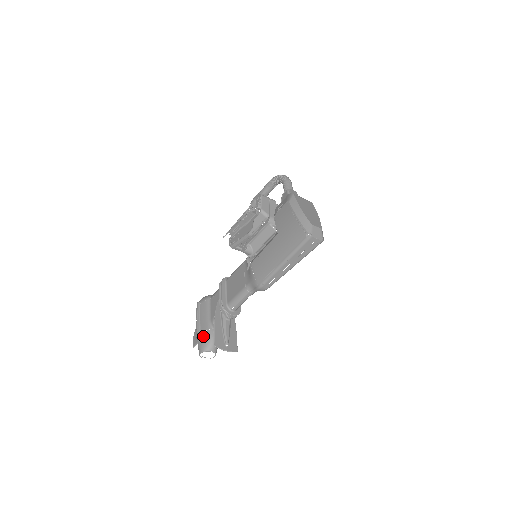
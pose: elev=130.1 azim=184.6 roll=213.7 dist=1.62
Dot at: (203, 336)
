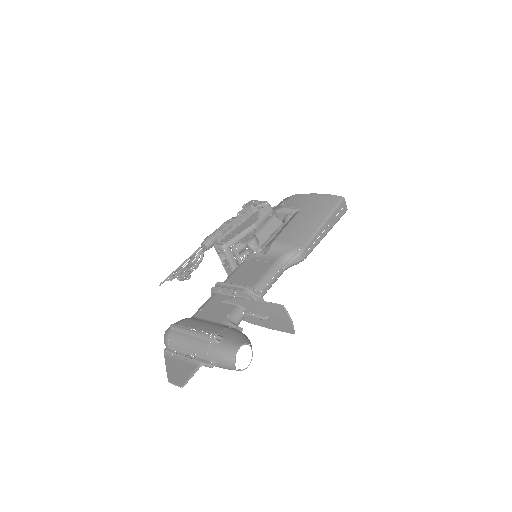
Dot at: (226, 333)
